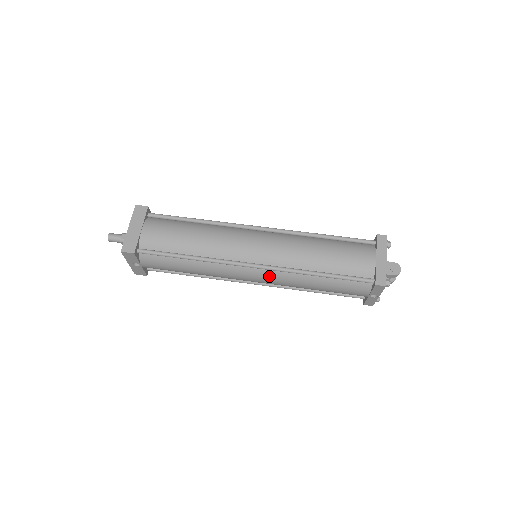
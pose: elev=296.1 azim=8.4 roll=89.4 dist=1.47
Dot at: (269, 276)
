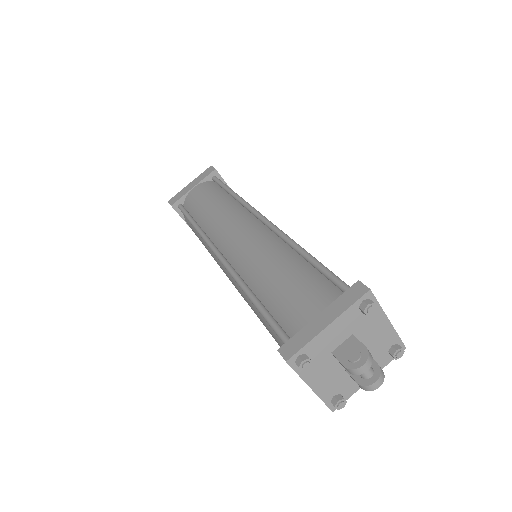
Dot at: (232, 279)
